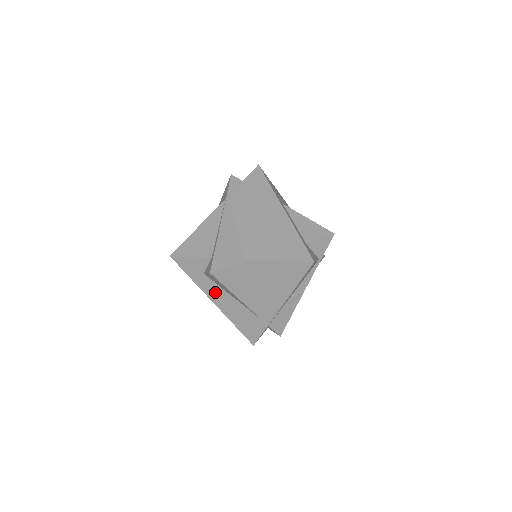
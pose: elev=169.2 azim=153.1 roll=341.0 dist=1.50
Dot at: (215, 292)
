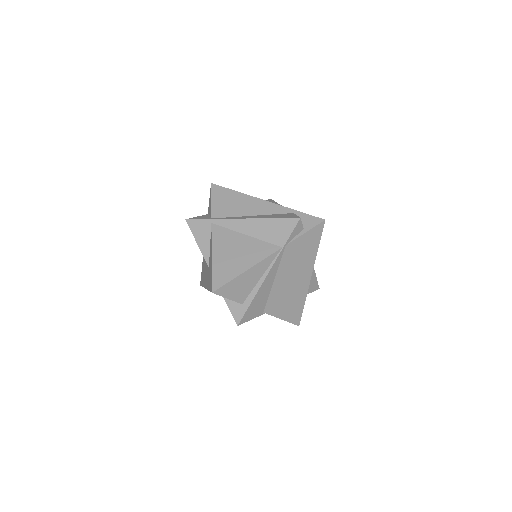
Dot at: occluded
